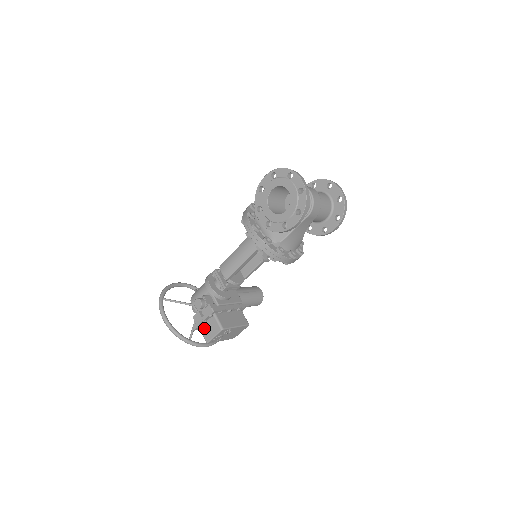
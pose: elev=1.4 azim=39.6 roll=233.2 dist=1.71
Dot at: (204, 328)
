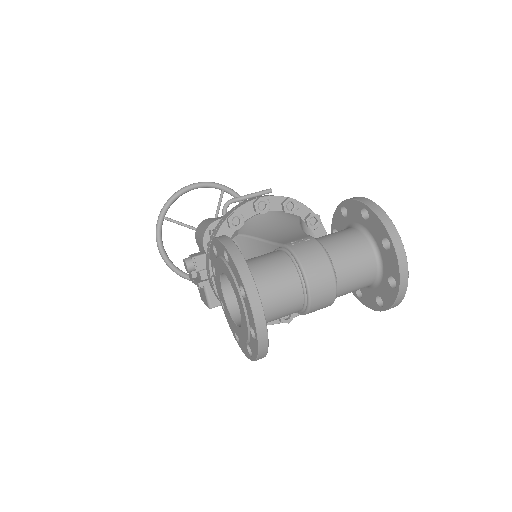
Dot at: occluded
